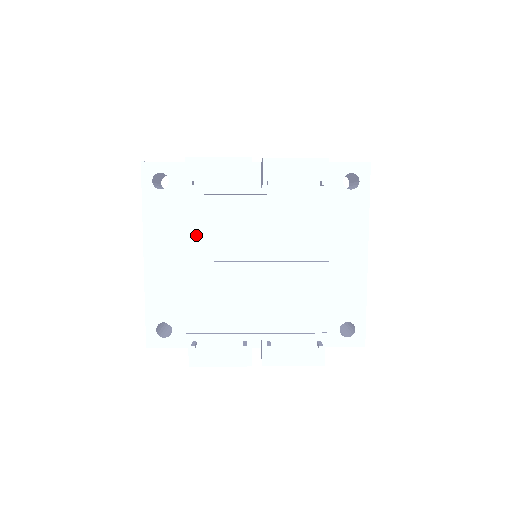
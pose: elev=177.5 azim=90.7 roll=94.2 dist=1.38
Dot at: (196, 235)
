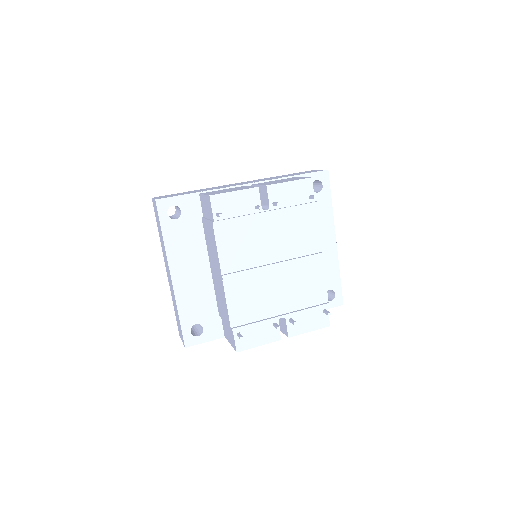
Dot at: (227, 253)
